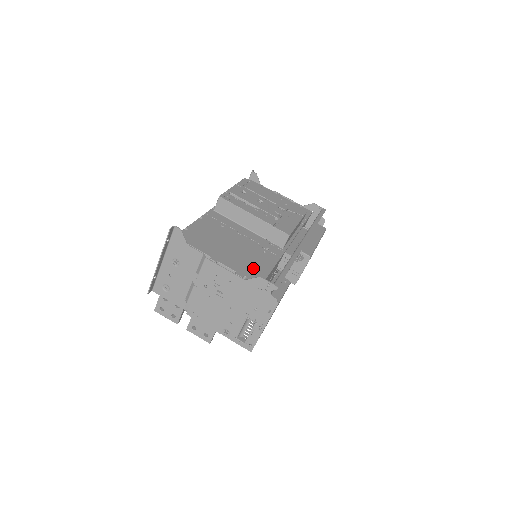
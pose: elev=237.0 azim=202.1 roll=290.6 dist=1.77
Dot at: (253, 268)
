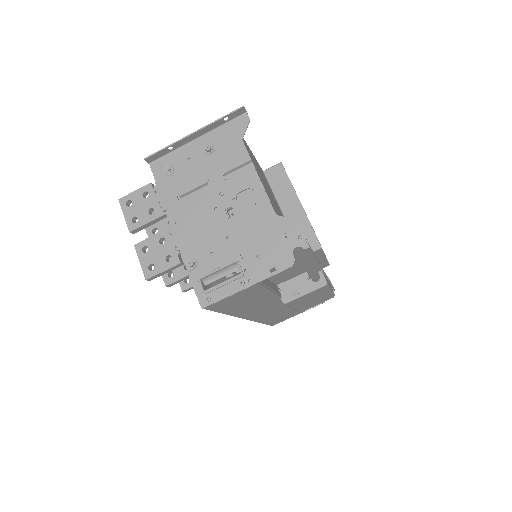
Dot at: occluded
